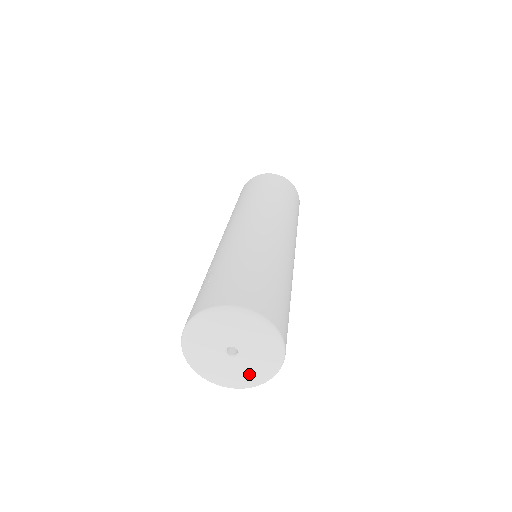
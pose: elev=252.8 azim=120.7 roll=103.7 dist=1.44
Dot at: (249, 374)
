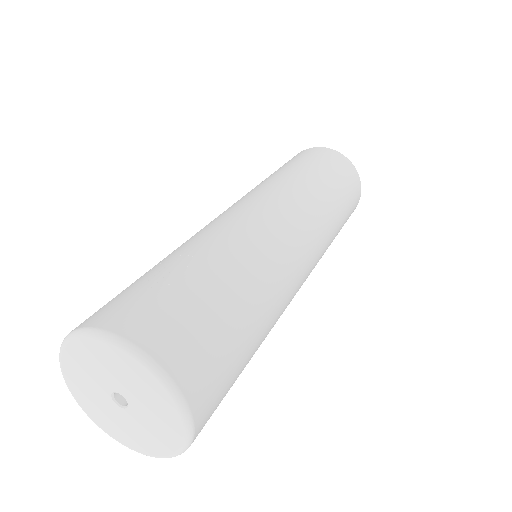
Dot at: (115, 426)
